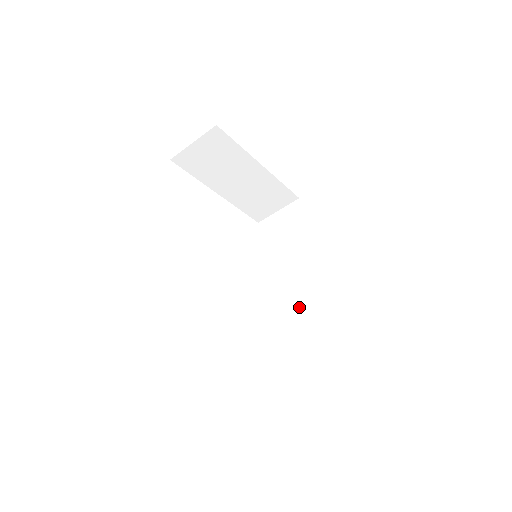
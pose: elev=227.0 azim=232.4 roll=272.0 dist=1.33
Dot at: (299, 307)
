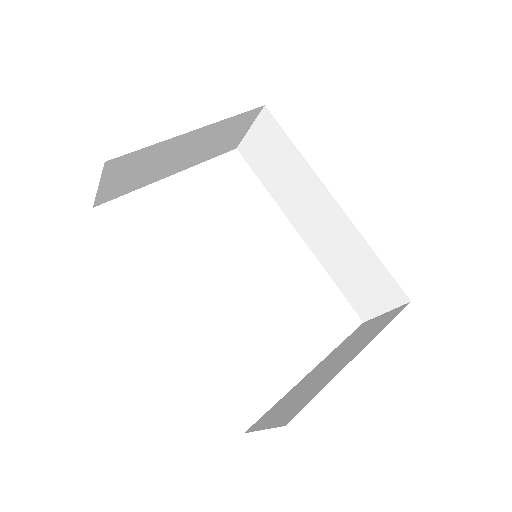
Dot at: (333, 248)
